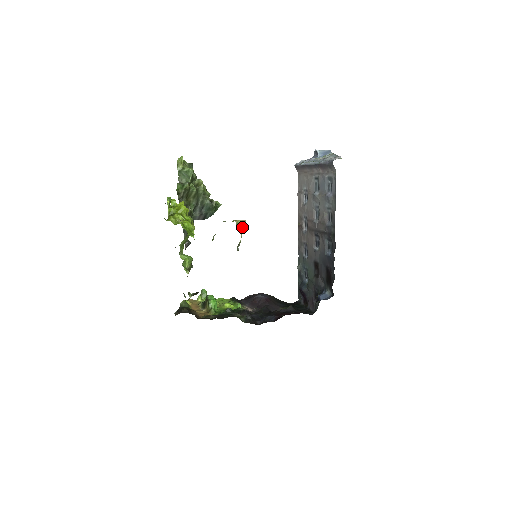
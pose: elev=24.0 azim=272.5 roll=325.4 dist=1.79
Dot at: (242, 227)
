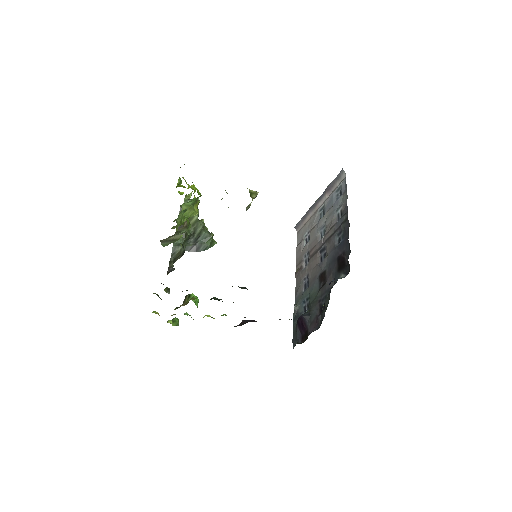
Dot at: (254, 195)
